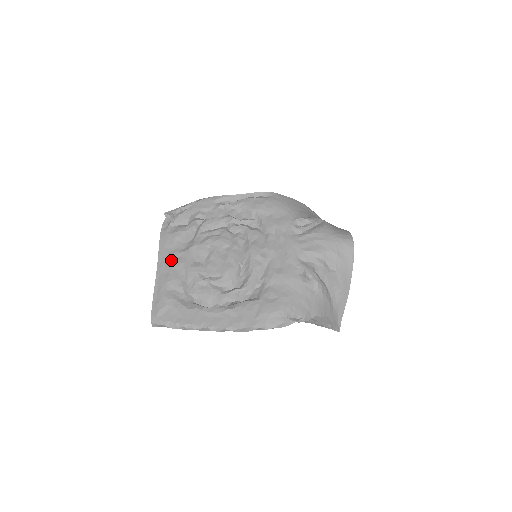
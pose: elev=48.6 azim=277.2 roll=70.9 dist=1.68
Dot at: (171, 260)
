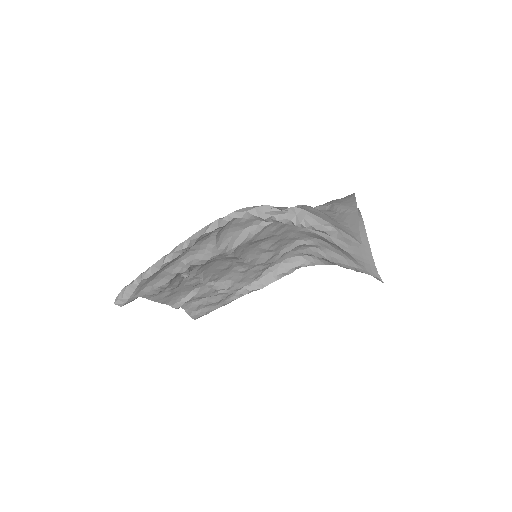
Dot at: (171, 296)
